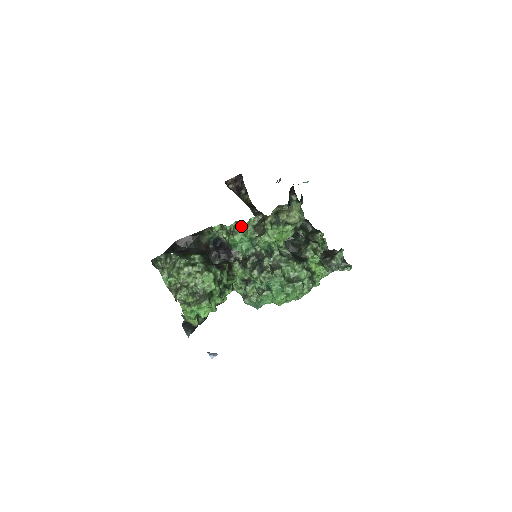
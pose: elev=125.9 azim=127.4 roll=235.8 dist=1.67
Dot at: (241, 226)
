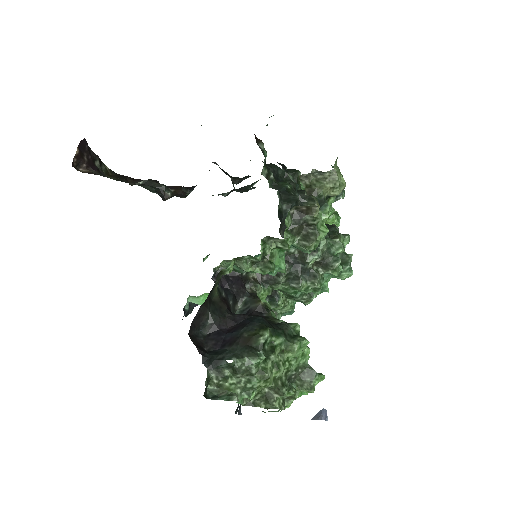
Dot at: (273, 242)
